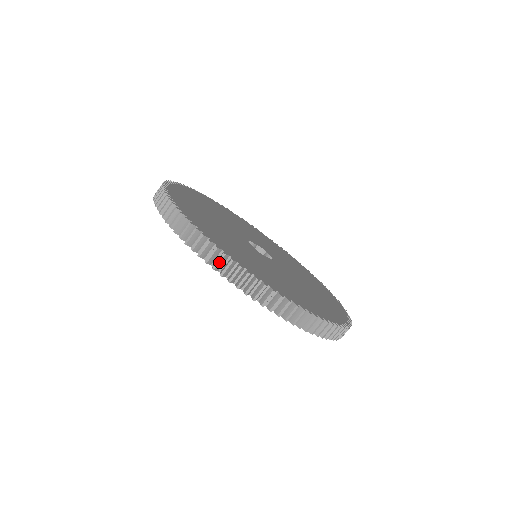
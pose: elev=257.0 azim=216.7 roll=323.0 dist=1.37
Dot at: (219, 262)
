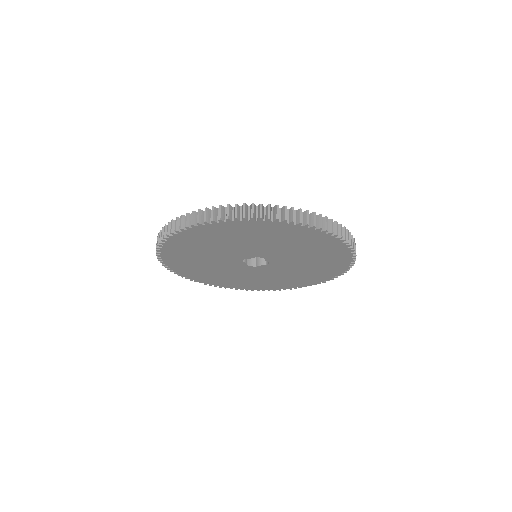
Dot at: (278, 212)
